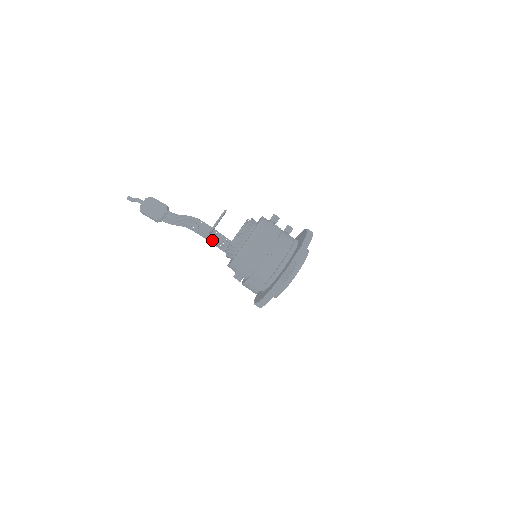
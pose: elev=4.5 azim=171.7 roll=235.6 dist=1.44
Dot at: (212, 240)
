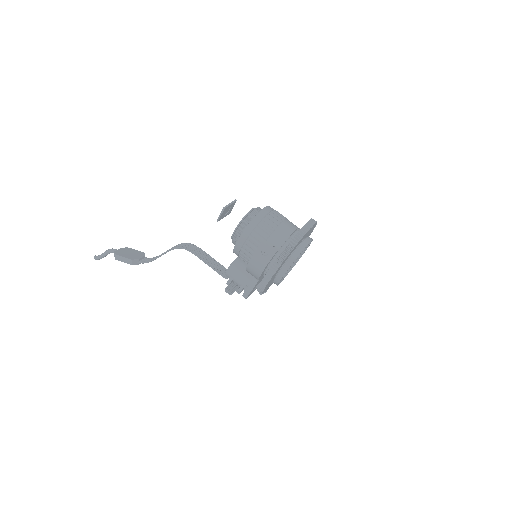
Dot at: (203, 258)
